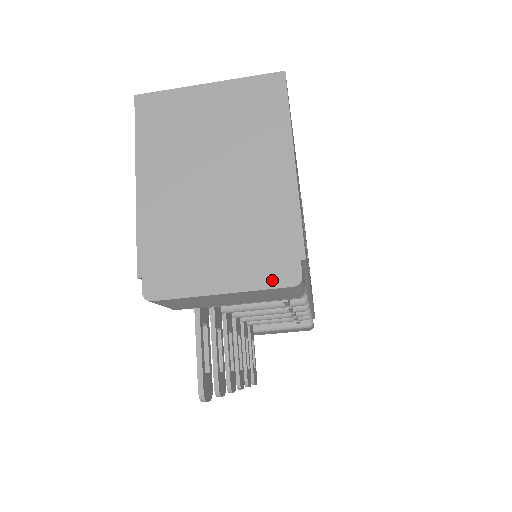
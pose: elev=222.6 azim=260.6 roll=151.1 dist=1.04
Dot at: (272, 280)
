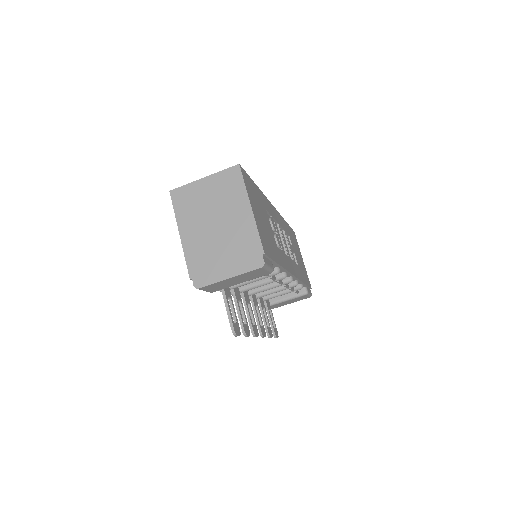
Dot at: (251, 267)
